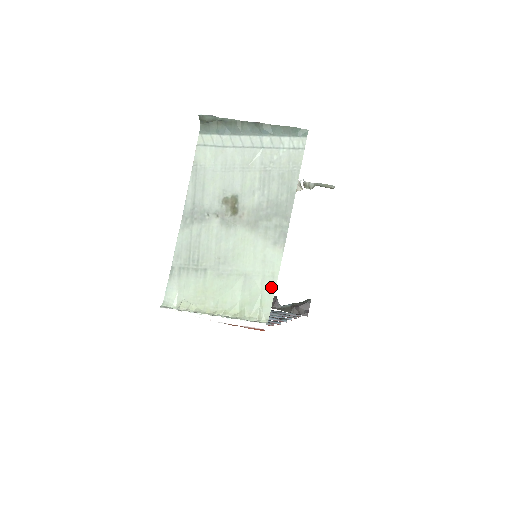
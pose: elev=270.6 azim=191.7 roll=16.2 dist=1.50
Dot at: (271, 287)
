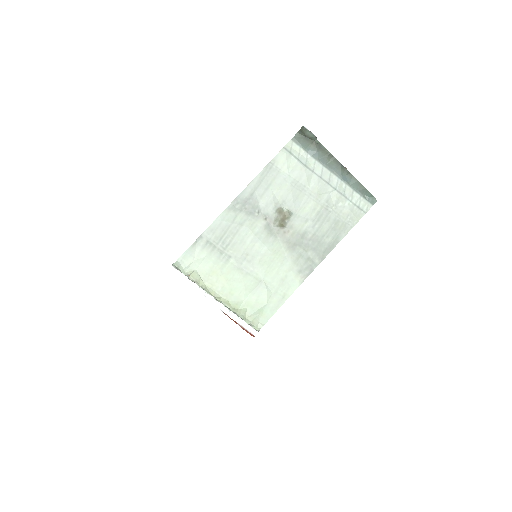
Dot at: (277, 304)
